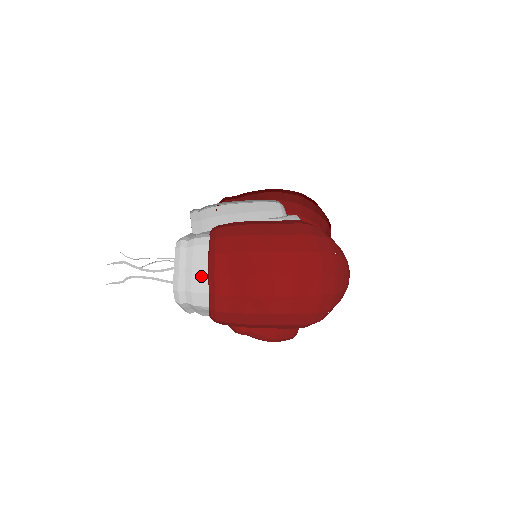
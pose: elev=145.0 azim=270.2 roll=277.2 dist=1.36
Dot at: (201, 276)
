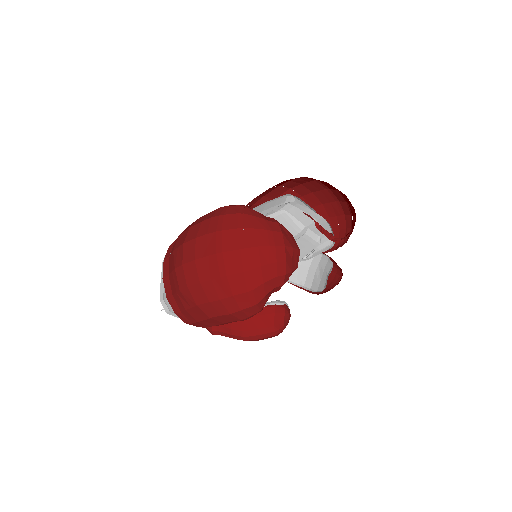
Dot at: occluded
